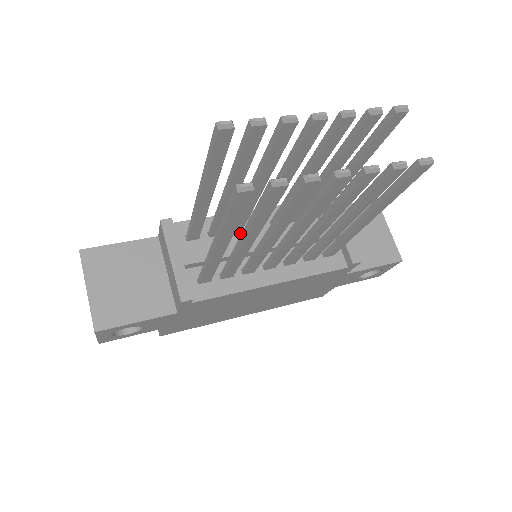
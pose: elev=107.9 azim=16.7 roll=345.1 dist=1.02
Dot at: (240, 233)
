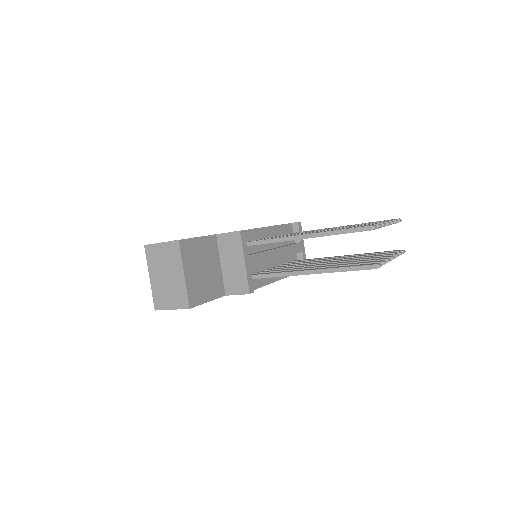
Dot at: occluded
